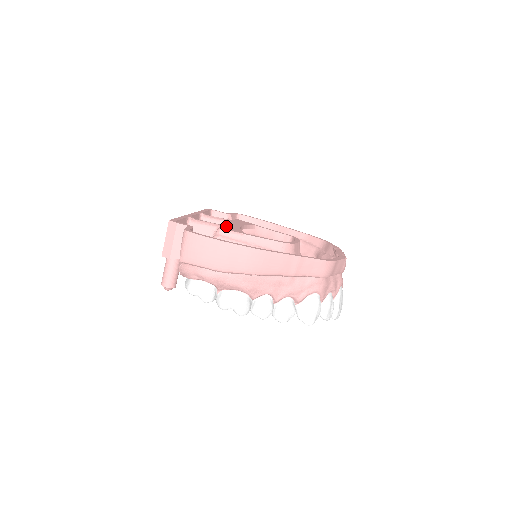
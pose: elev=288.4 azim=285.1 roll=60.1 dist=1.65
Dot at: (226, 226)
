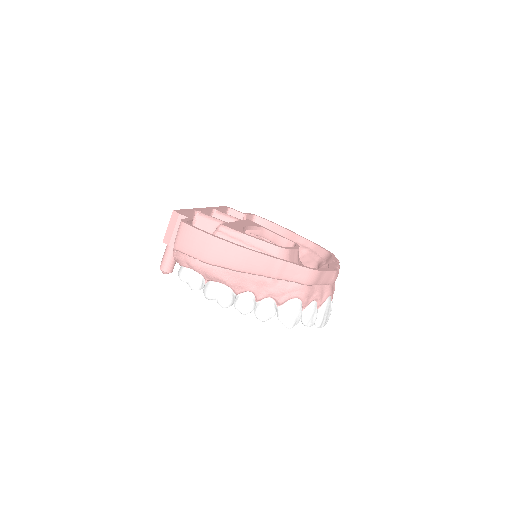
Dot at: (229, 223)
